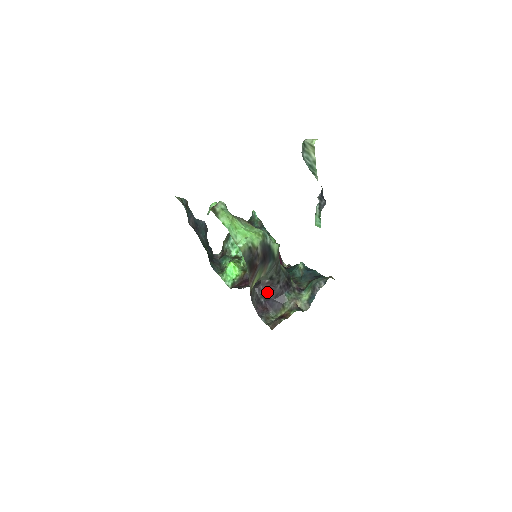
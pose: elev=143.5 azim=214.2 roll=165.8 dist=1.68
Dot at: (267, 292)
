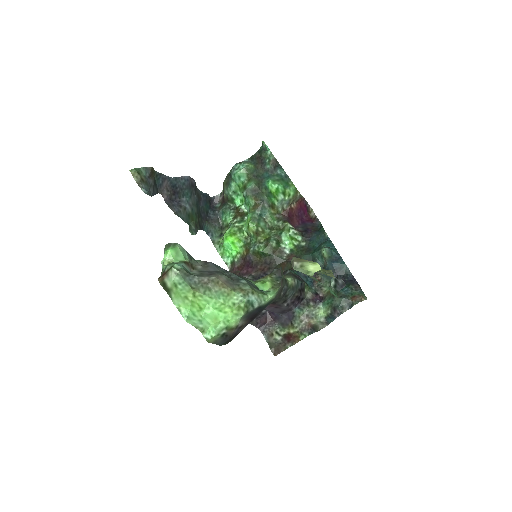
Dot at: (270, 309)
